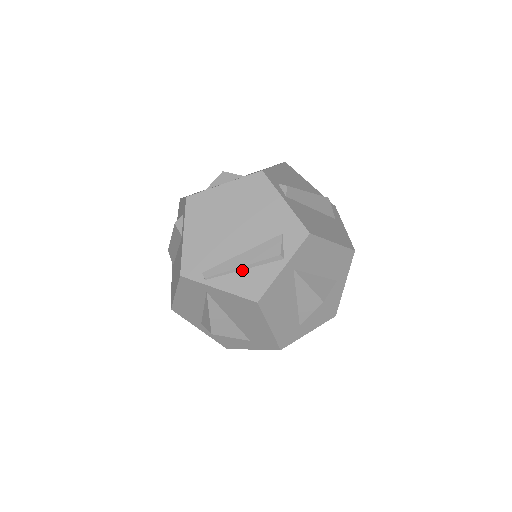
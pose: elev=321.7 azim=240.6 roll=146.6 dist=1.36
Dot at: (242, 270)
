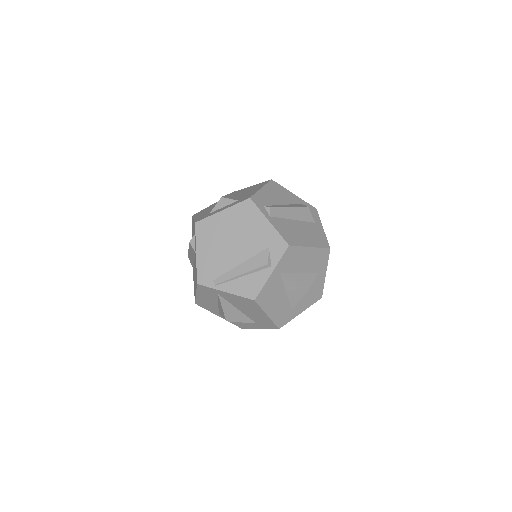
Dot at: (241, 277)
